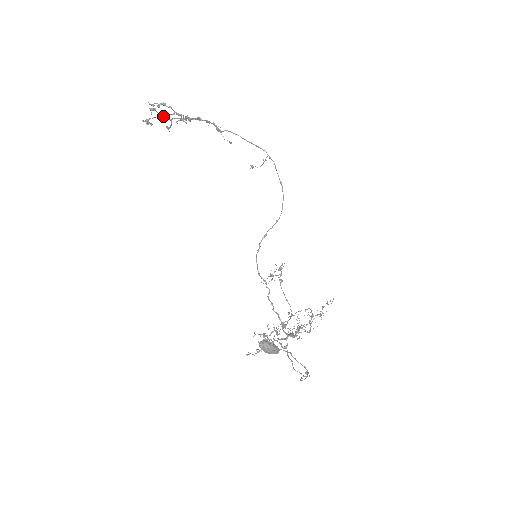
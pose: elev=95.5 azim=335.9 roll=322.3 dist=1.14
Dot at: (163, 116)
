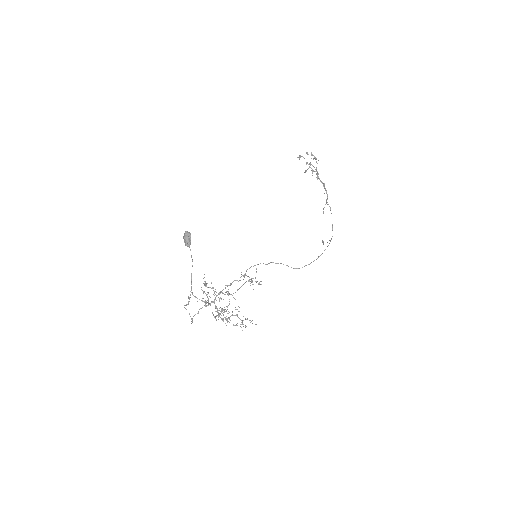
Dot at: (310, 164)
